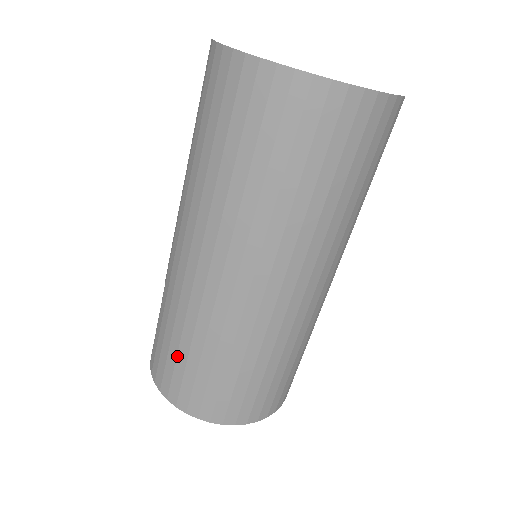
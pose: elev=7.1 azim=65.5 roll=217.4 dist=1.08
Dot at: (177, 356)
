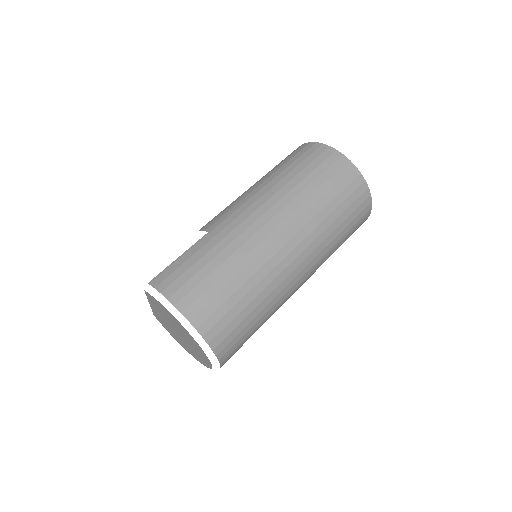
Dot at: (210, 274)
